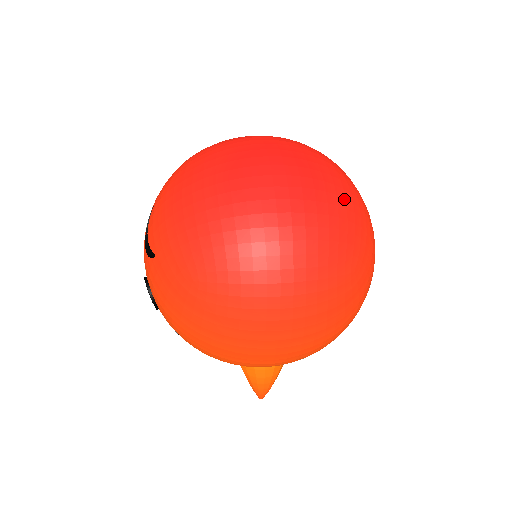
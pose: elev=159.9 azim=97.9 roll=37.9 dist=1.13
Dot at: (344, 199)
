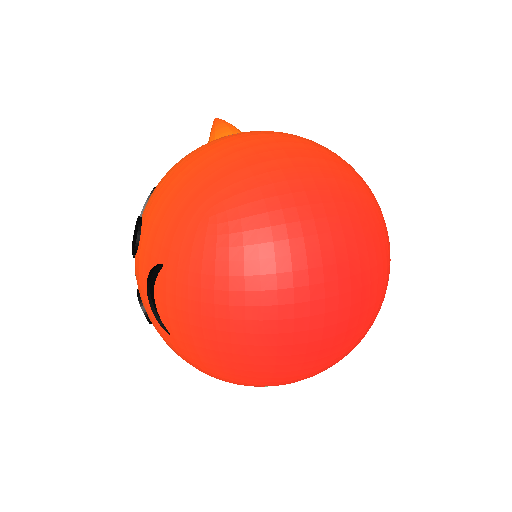
Dot at: (380, 300)
